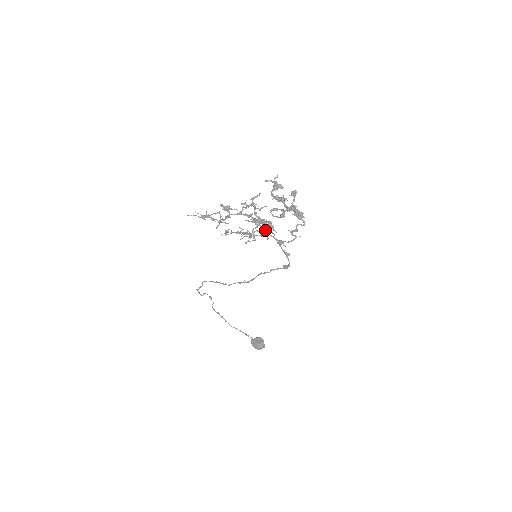
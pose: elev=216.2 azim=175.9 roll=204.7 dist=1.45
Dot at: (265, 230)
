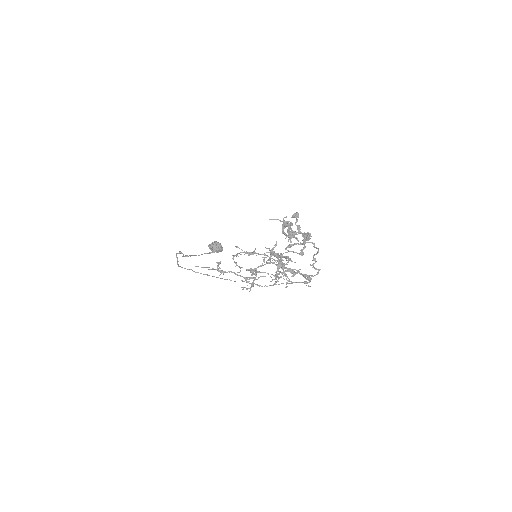
Dot at: occluded
